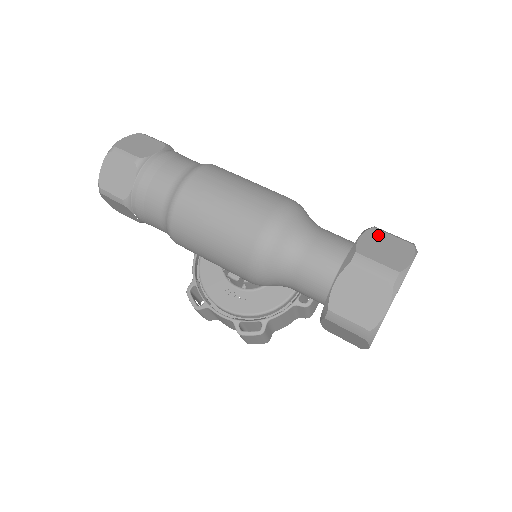
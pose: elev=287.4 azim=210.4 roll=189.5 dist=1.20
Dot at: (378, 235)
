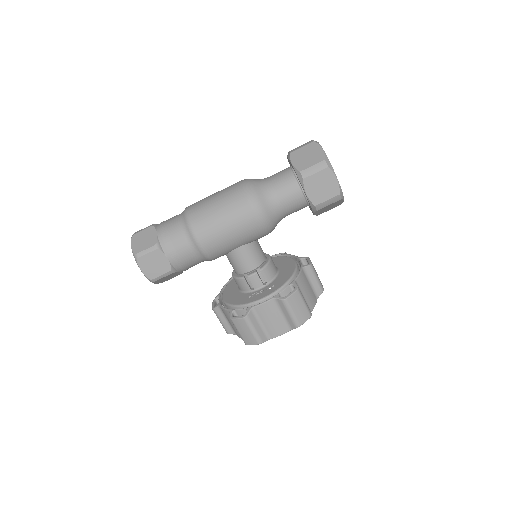
Dot at: occluded
